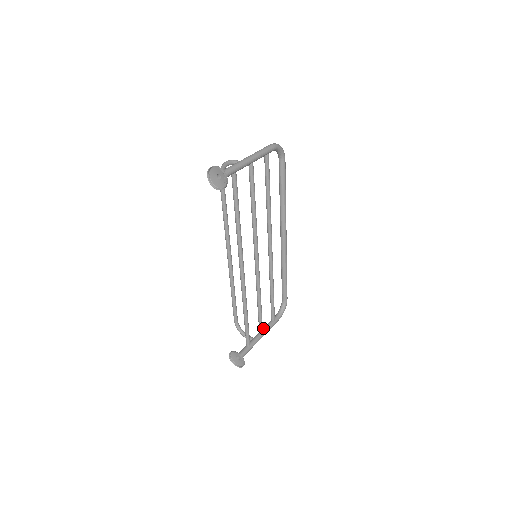
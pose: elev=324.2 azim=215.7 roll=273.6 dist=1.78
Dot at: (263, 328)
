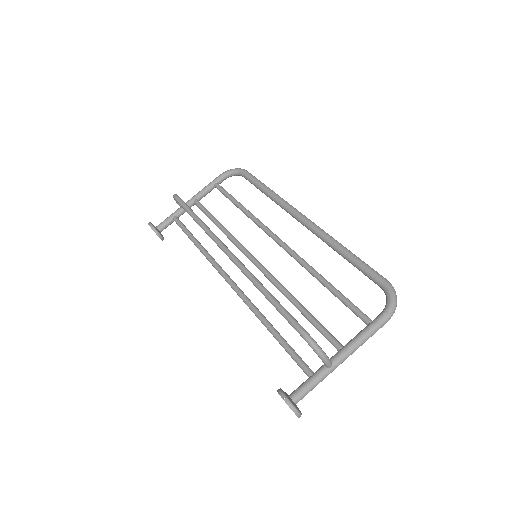
Dot at: (201, 196)
